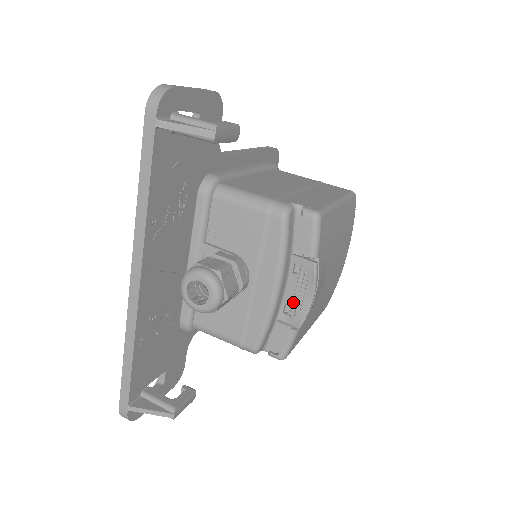
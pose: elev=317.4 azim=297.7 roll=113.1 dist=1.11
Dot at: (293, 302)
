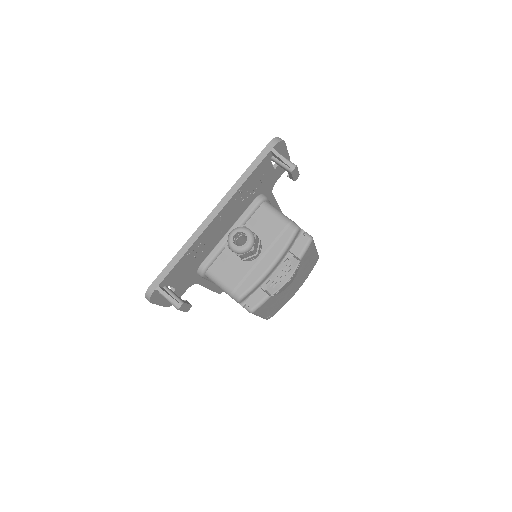
Dot at: (275, 279)
